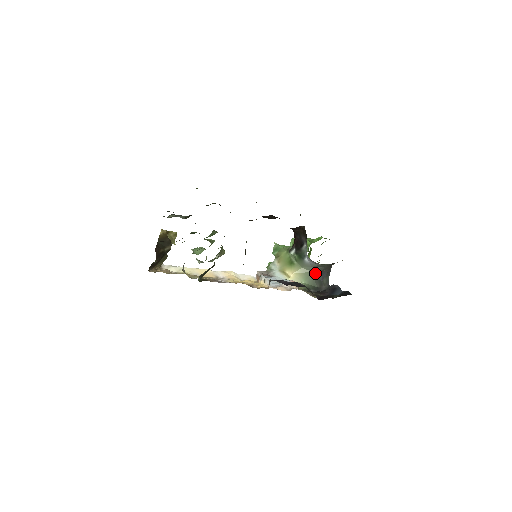
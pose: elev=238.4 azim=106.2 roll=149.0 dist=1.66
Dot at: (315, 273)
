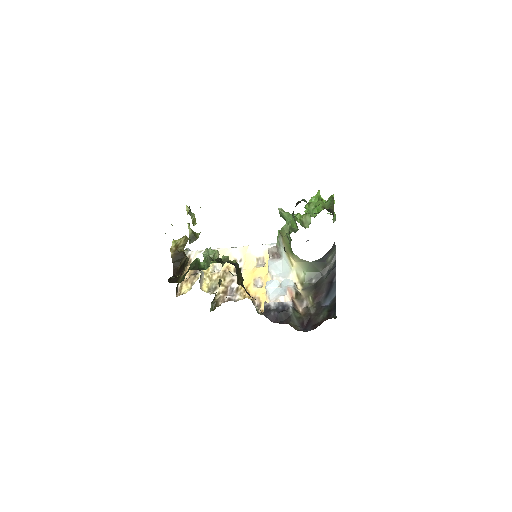
Dot at: (315, 261)
